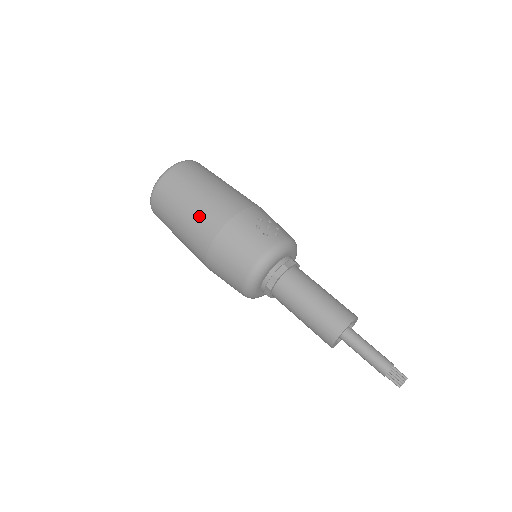
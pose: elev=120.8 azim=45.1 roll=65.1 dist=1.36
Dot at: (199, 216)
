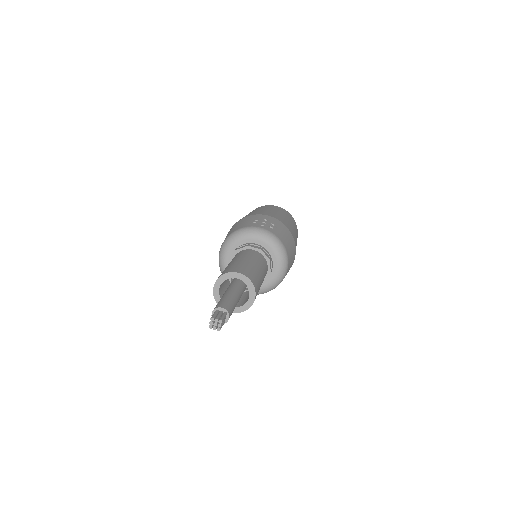
Dot at: occluded
